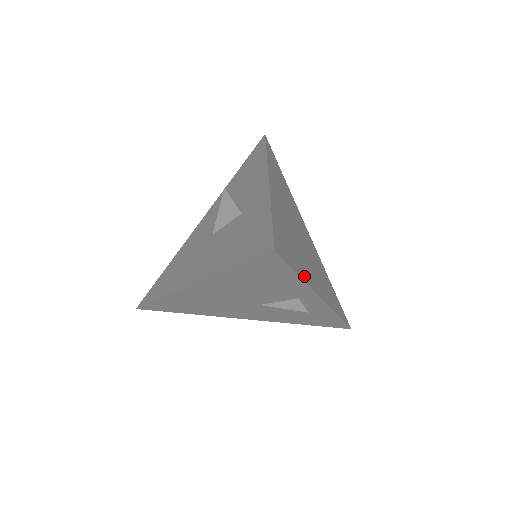
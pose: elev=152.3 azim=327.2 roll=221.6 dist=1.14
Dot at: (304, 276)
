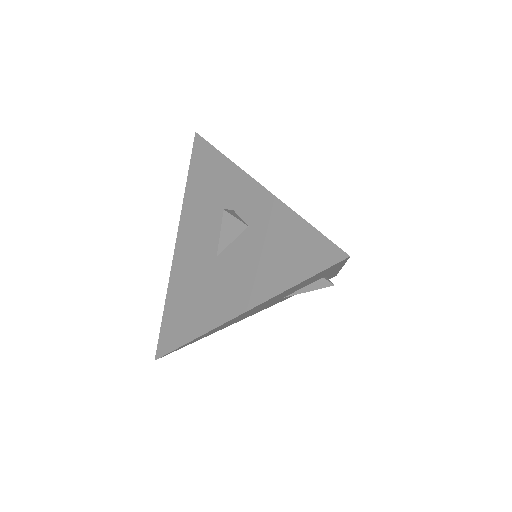
Dot at: occluded
